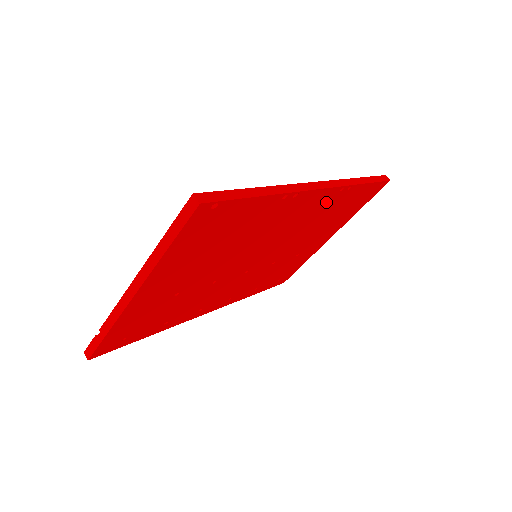
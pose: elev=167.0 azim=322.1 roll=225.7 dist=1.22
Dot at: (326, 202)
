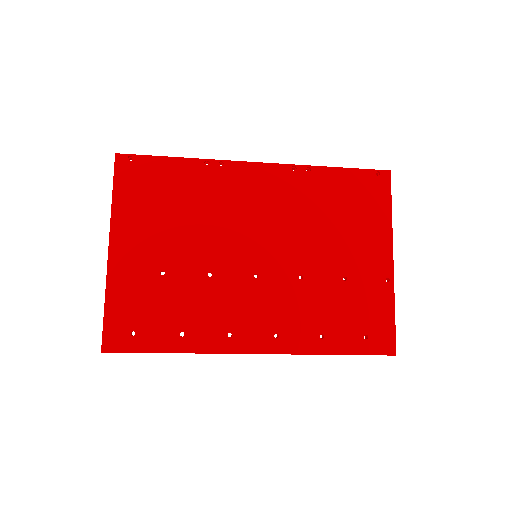
Dot at: (288, 184)
